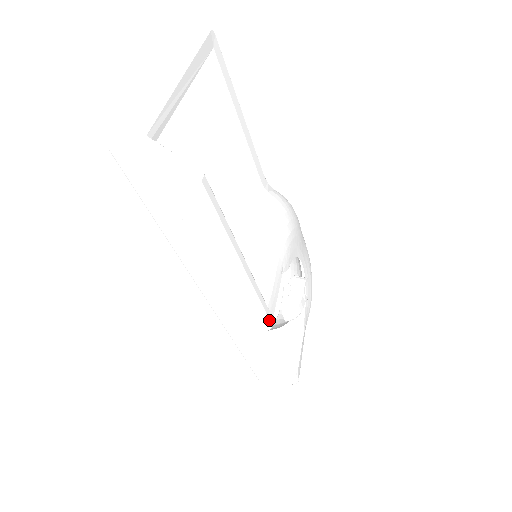
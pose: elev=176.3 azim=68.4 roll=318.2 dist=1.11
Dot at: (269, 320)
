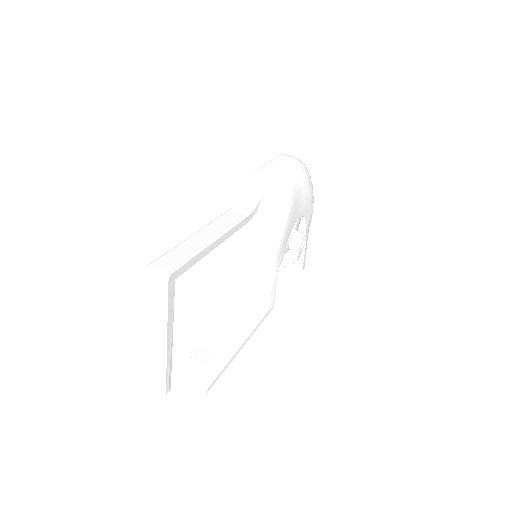
Dot at: occluded
